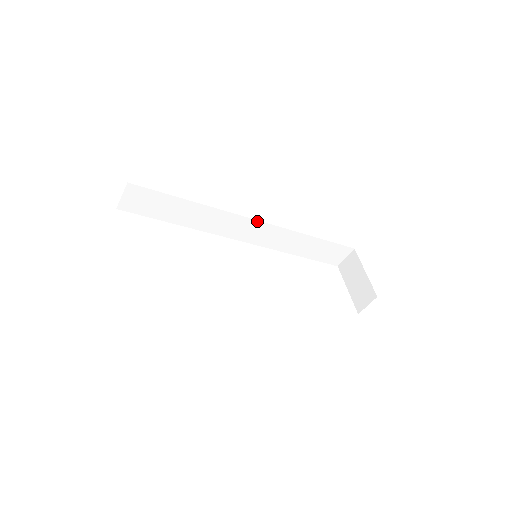
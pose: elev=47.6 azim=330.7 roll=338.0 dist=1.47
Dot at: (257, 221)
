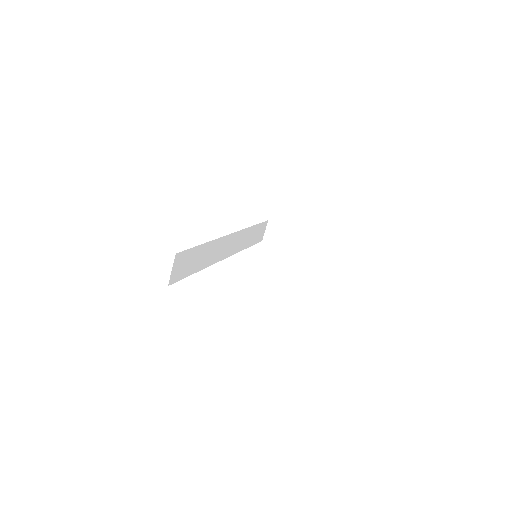
Dot at: (232, 234)
